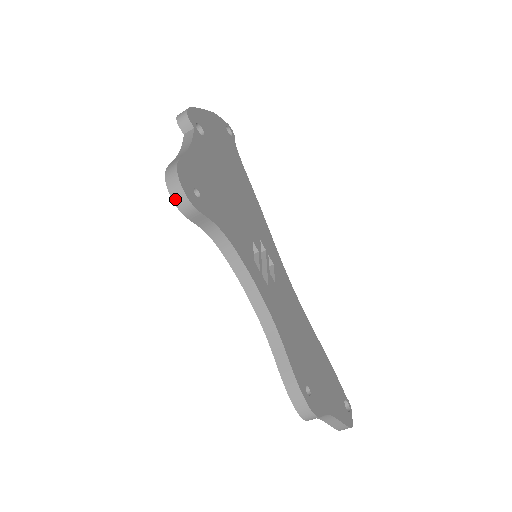
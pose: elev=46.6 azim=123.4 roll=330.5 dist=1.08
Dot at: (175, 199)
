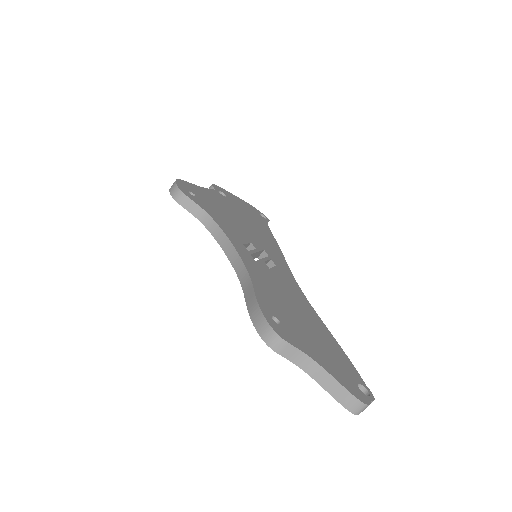
Dot at: (172, 193)
